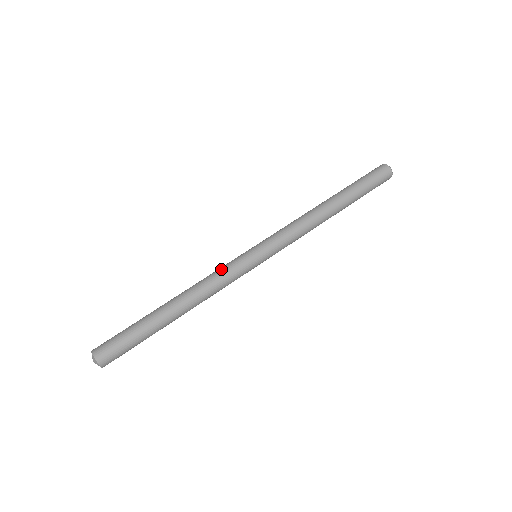
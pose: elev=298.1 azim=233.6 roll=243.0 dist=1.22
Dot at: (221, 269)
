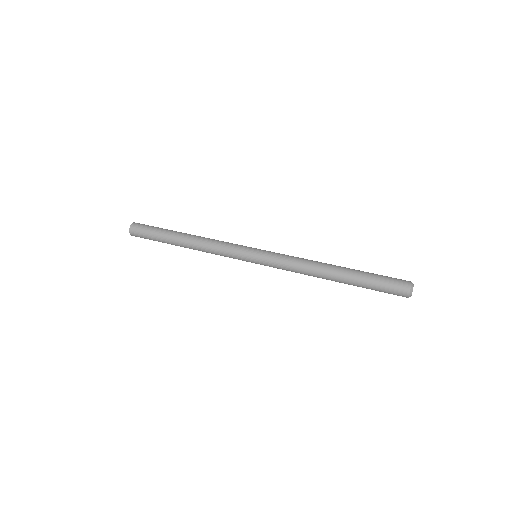
Dot at: occluded
